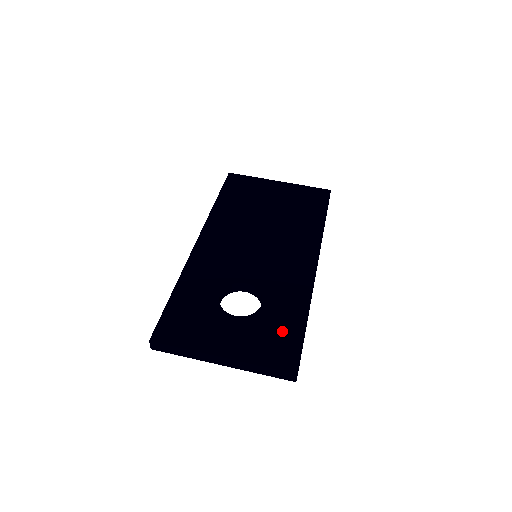
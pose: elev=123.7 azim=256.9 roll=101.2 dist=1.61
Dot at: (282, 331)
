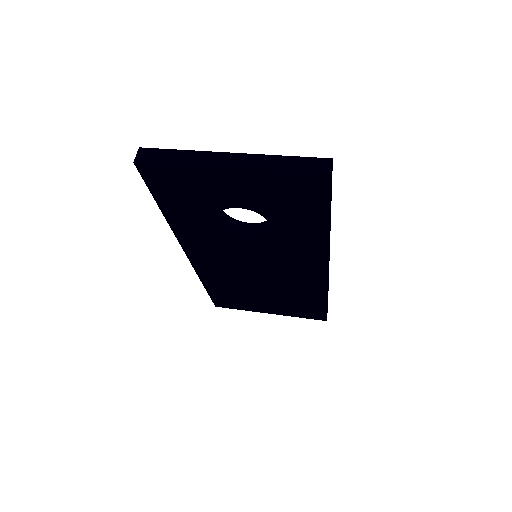
Dot at: occluded
